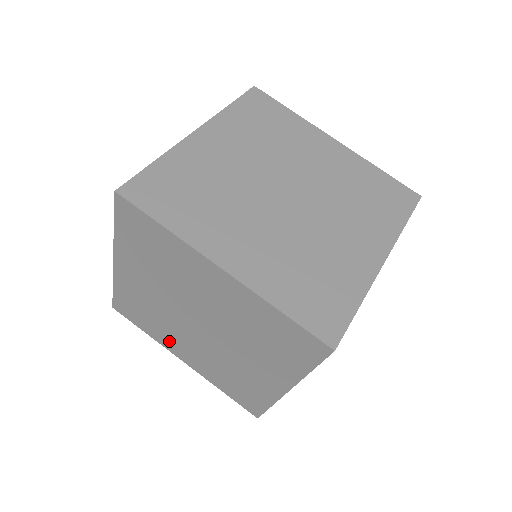
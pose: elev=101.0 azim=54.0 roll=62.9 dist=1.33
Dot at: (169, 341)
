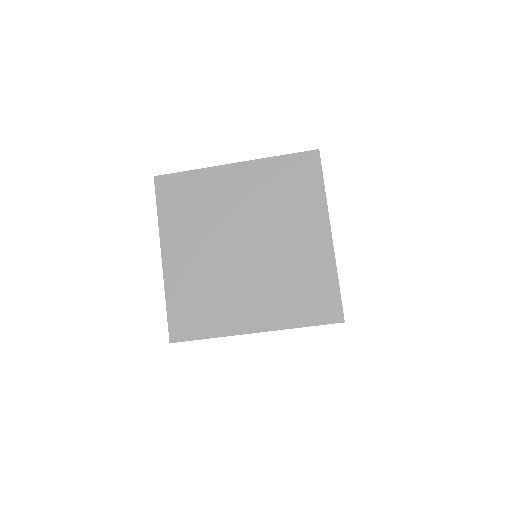
Dot at: occluded
